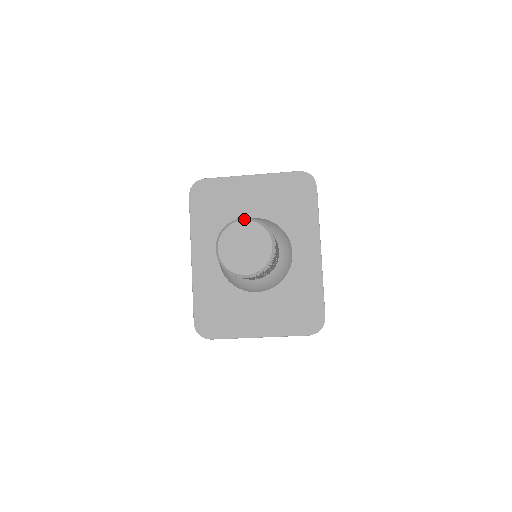
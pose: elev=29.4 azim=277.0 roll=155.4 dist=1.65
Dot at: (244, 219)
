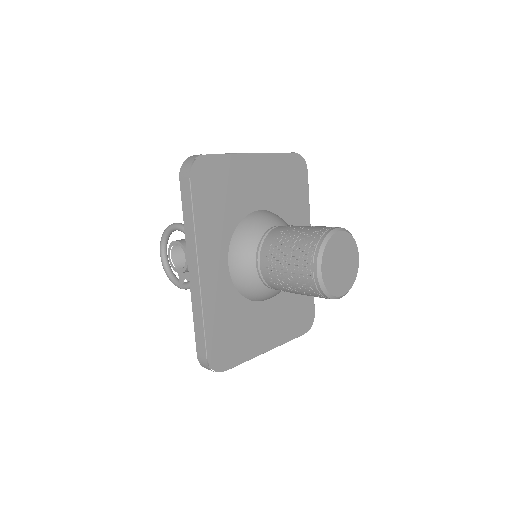
Dot at: (340, 230)
